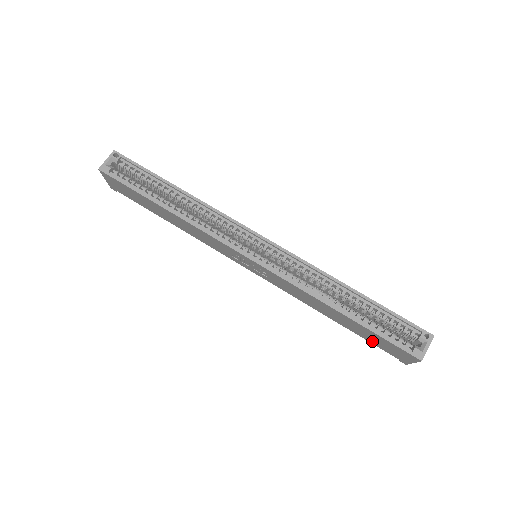
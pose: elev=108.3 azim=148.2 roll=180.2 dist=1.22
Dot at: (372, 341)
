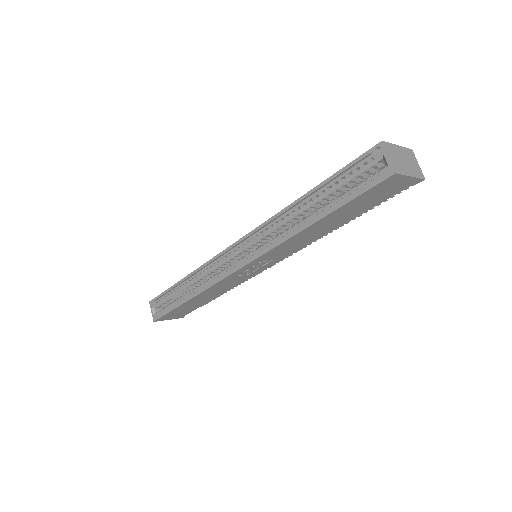
Dot at: (373, 204)
